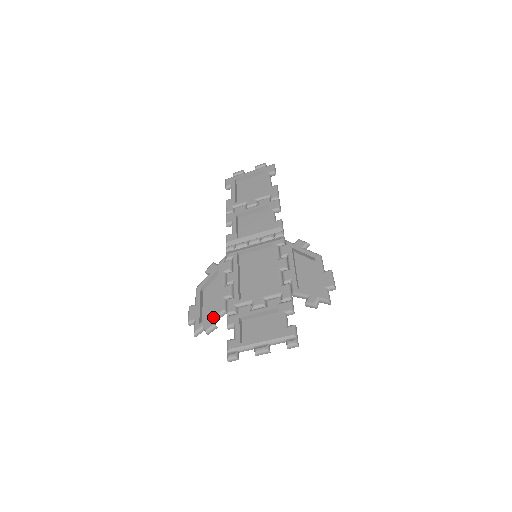
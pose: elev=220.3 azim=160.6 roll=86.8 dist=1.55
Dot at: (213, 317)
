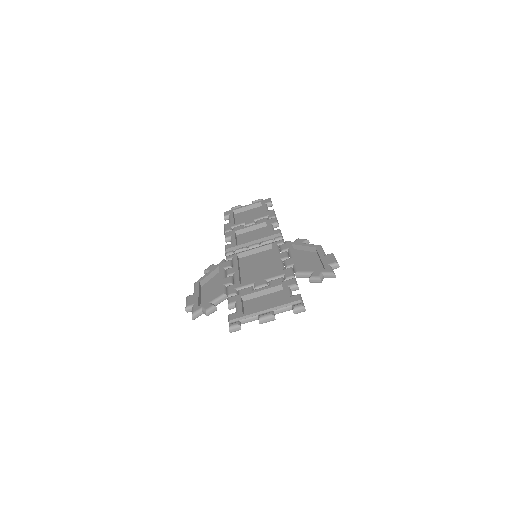
Dot at: (213, 300)
